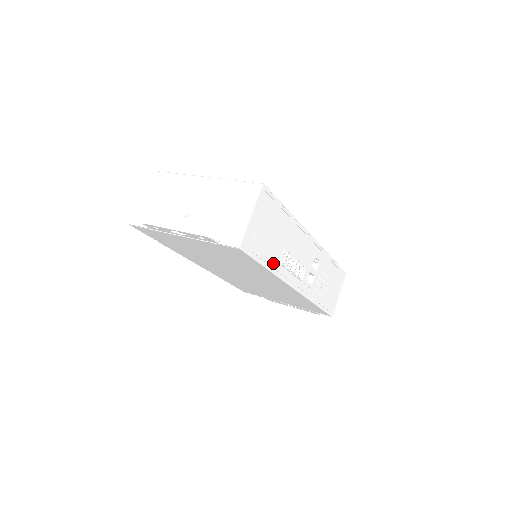
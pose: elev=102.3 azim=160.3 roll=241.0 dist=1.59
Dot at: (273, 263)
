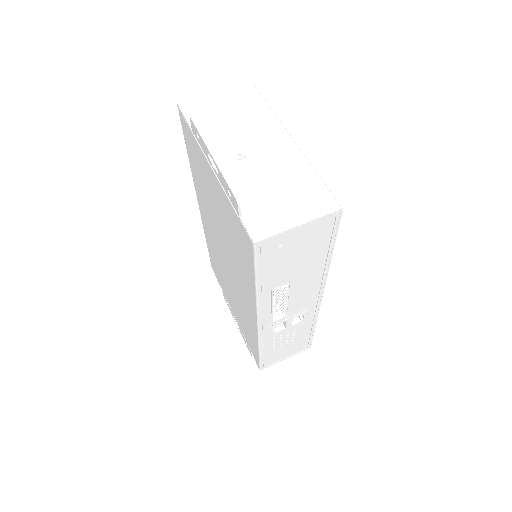
Dot at: (267, 285)
